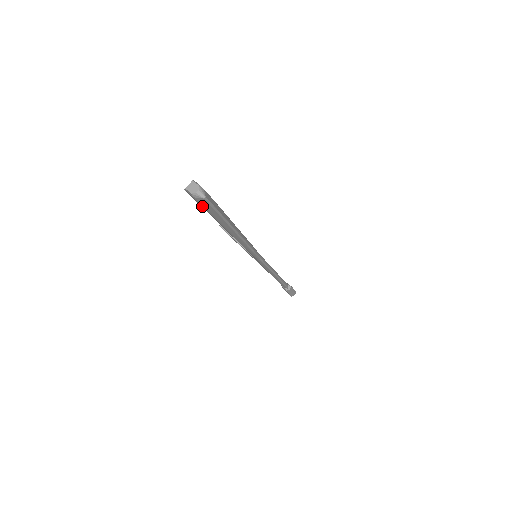
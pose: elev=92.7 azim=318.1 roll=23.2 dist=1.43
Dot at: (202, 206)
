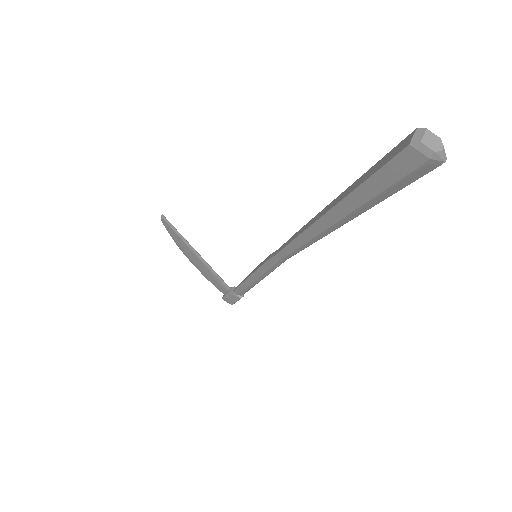
Dot at: (404, 176)
